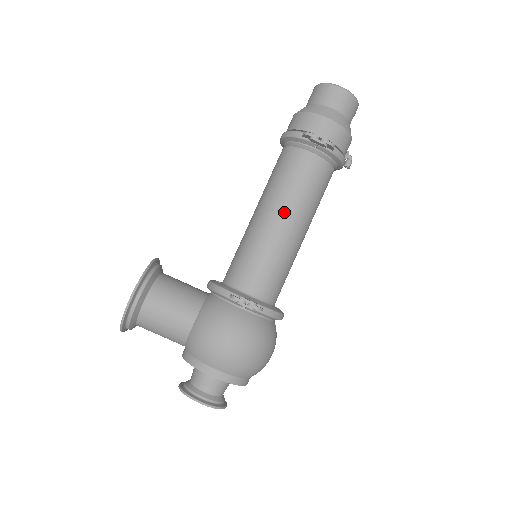
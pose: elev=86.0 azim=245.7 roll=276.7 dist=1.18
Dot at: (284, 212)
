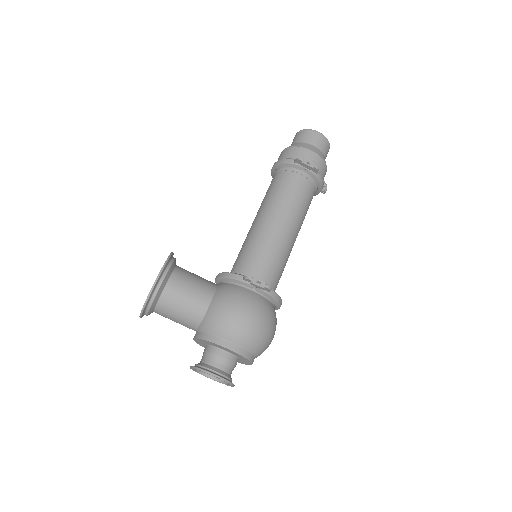
Dot at: (282, 217)
